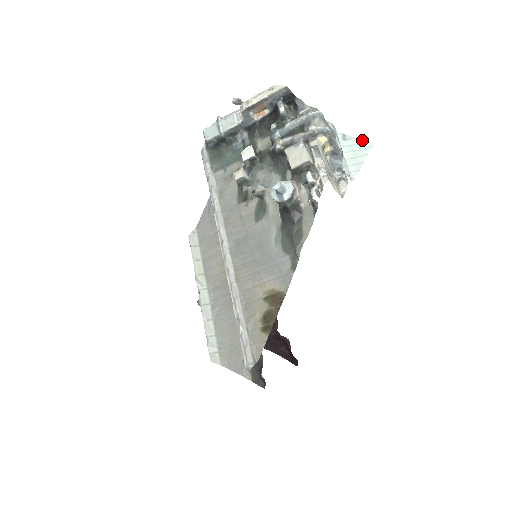
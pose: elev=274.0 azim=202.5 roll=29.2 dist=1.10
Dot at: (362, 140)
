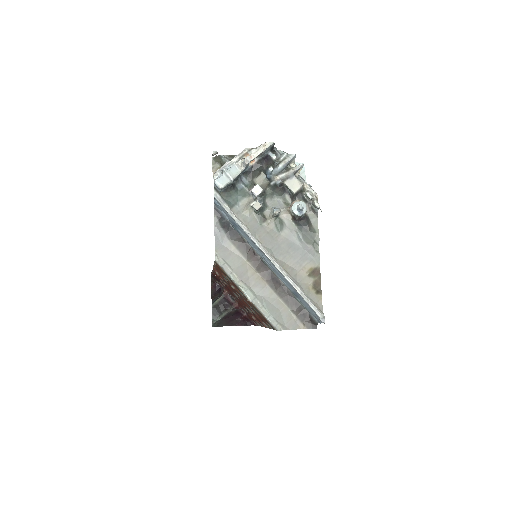
Dot at: (297, 163)
